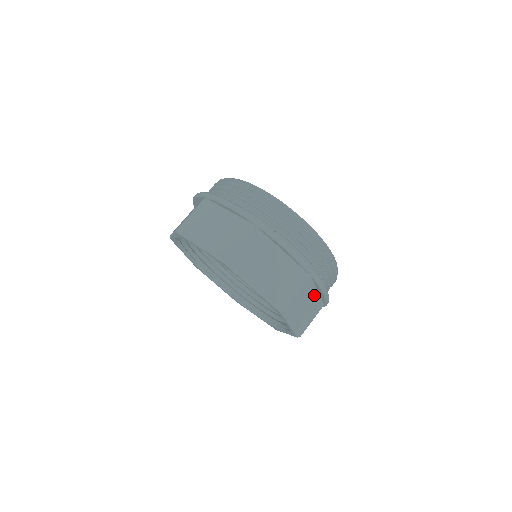
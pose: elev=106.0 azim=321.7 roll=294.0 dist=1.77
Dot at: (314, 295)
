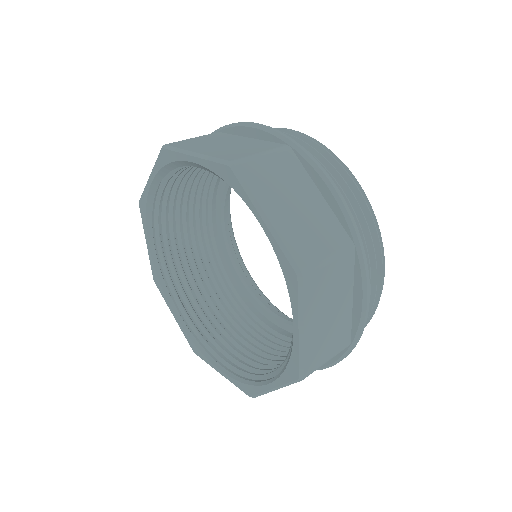
Dot at: (346, 301)
